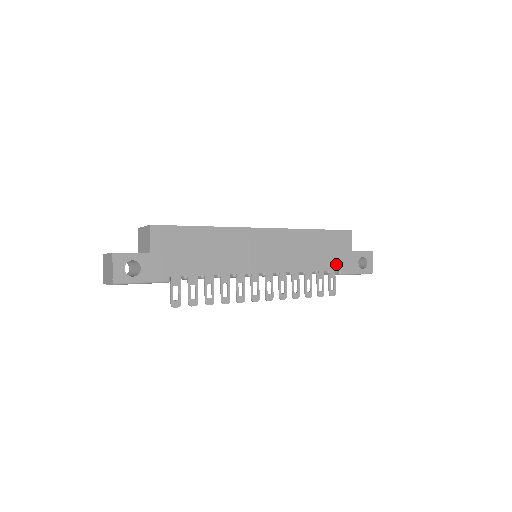
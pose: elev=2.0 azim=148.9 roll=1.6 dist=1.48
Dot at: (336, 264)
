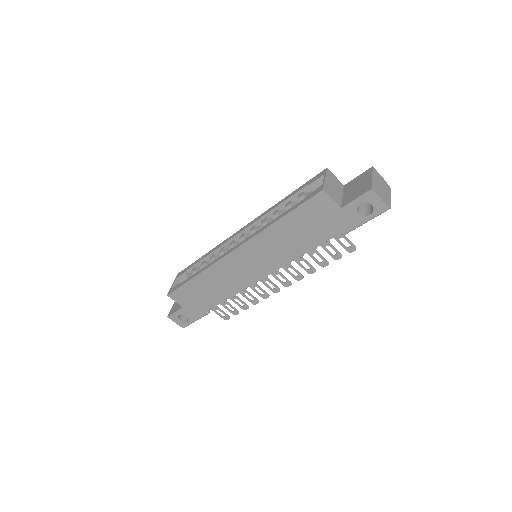
Dot at: (329, 232)
